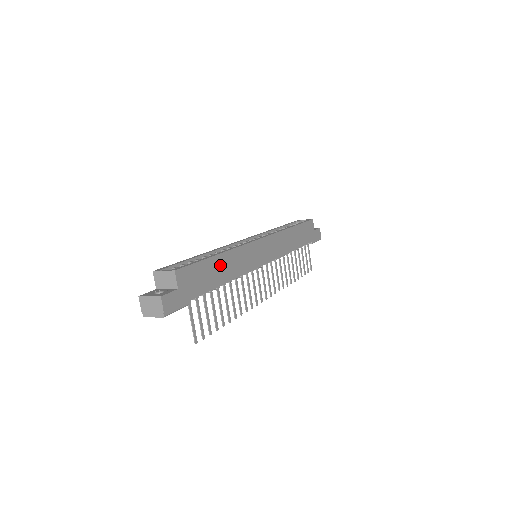
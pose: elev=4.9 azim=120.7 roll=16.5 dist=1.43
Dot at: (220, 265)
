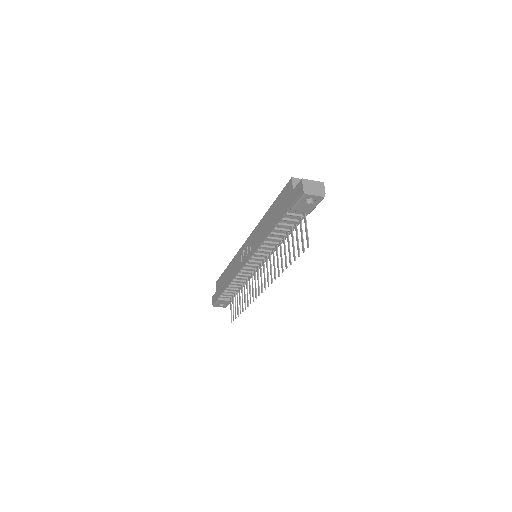
Dot at: occluded
